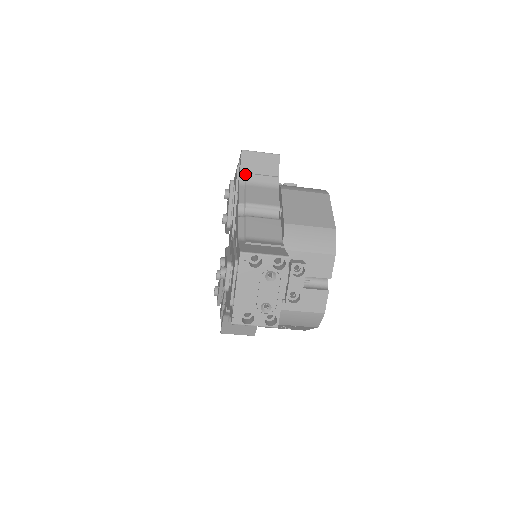
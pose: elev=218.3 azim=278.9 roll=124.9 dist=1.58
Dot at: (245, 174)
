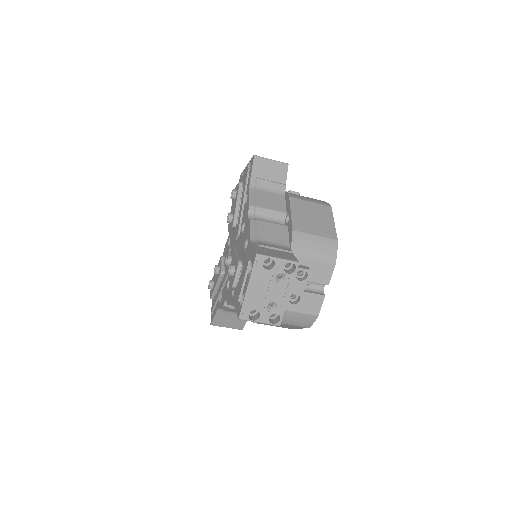
Dot at: (255, 178)
